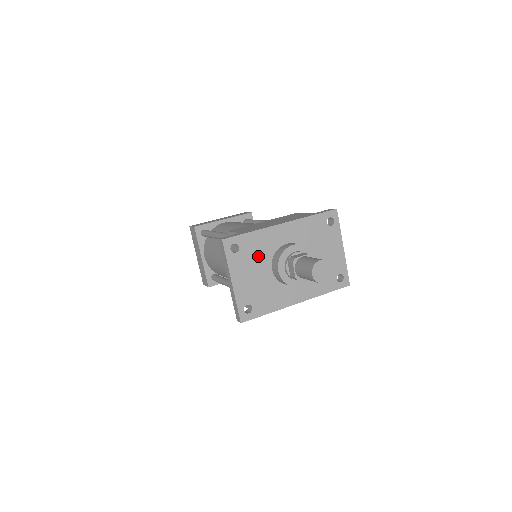
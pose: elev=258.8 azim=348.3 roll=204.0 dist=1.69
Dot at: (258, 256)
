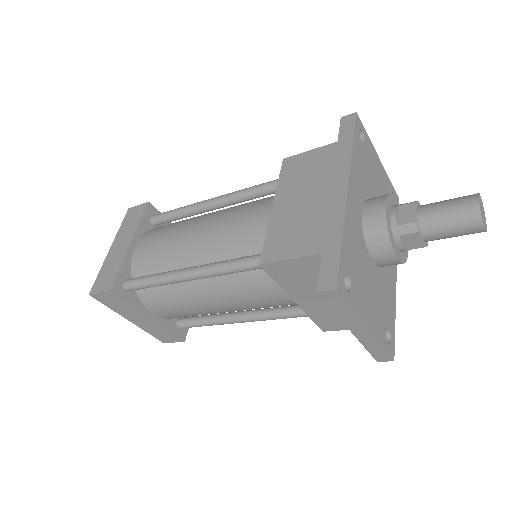
Dot at: (360, 262)
